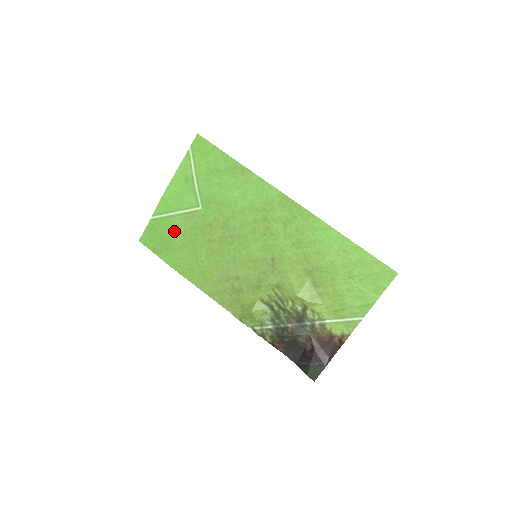
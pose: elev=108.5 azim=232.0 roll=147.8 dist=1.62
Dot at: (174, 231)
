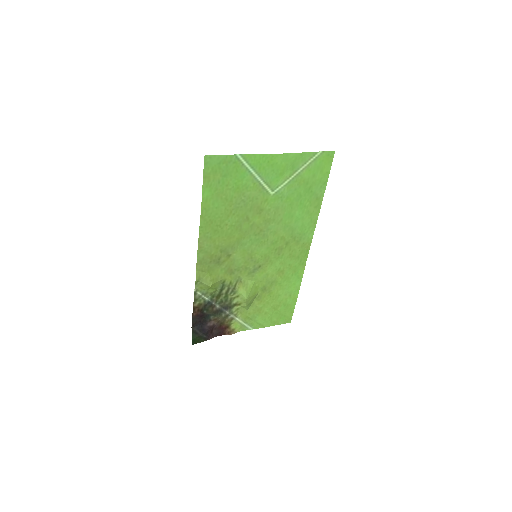
Dot at: (238, 184)
